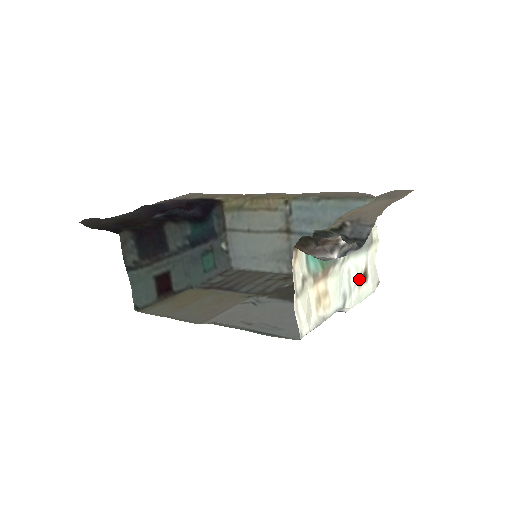
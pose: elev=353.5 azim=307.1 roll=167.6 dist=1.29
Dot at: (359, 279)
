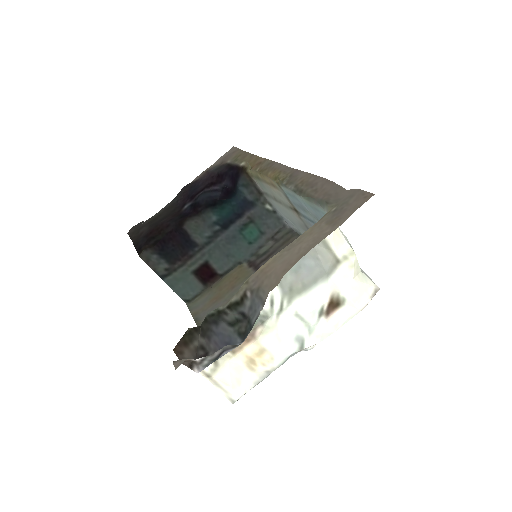
Dot at: (323, 312)
